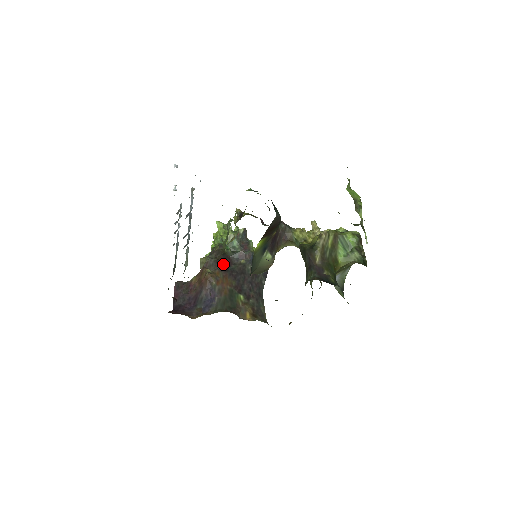
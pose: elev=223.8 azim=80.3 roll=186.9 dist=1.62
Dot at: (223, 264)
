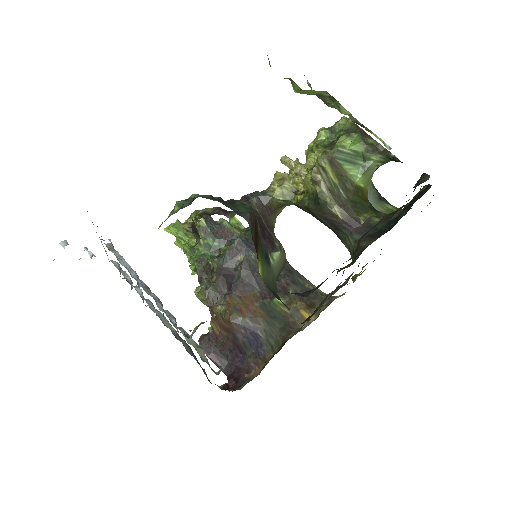
Dot at: (225, 283)
